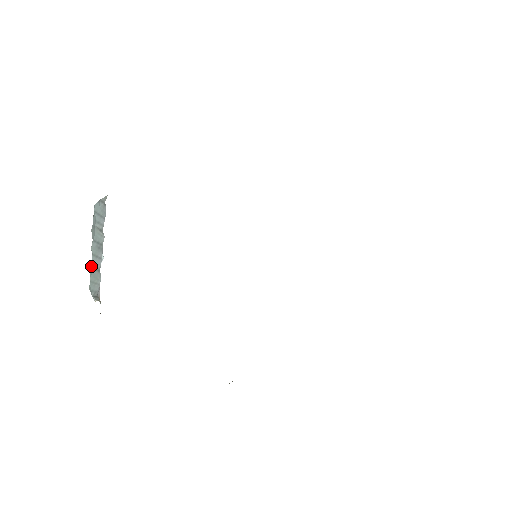
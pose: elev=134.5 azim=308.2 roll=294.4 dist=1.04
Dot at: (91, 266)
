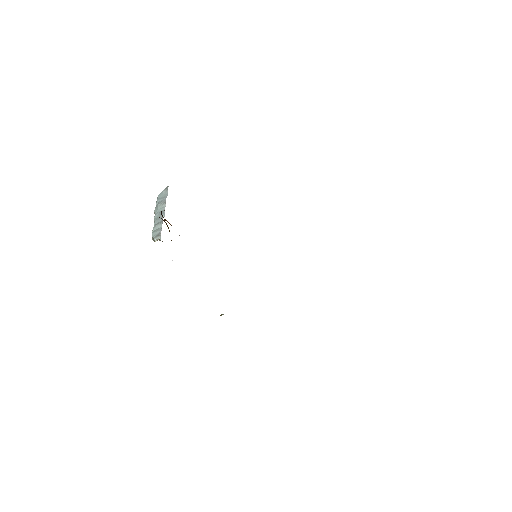
Dot at: (154, 225)
